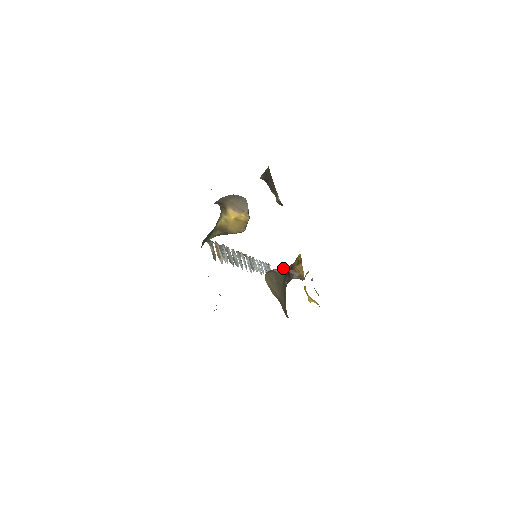
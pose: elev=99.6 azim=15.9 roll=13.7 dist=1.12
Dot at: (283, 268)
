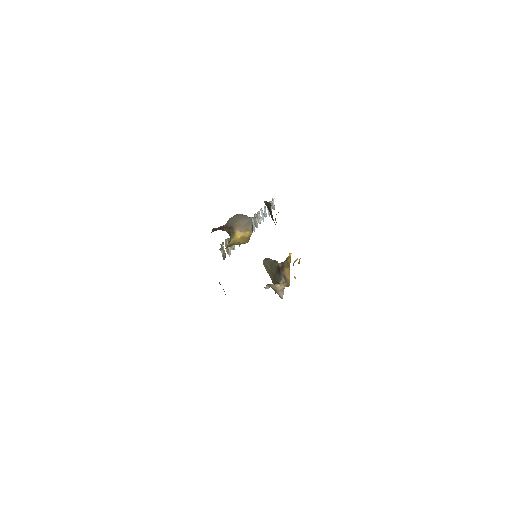
Dot at: (276, 263)
